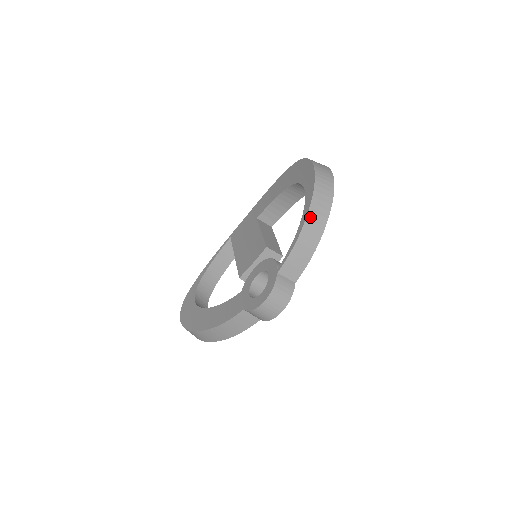
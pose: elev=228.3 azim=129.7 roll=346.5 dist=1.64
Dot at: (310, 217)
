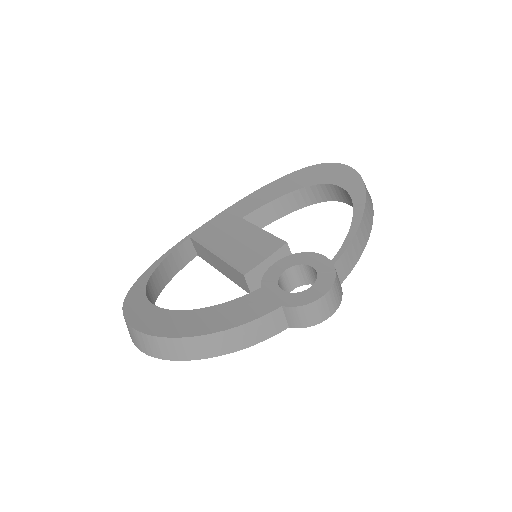
Dot at: (366, 212)
